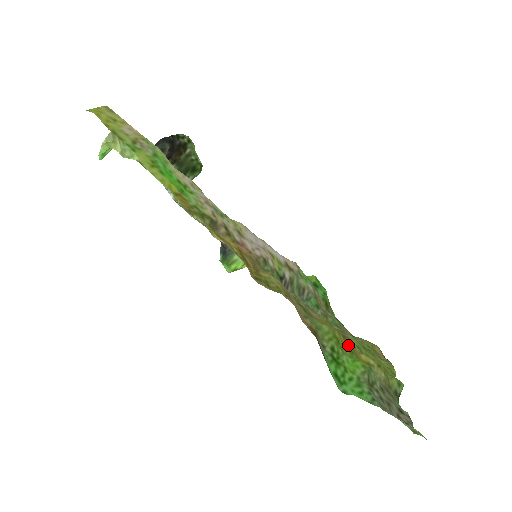
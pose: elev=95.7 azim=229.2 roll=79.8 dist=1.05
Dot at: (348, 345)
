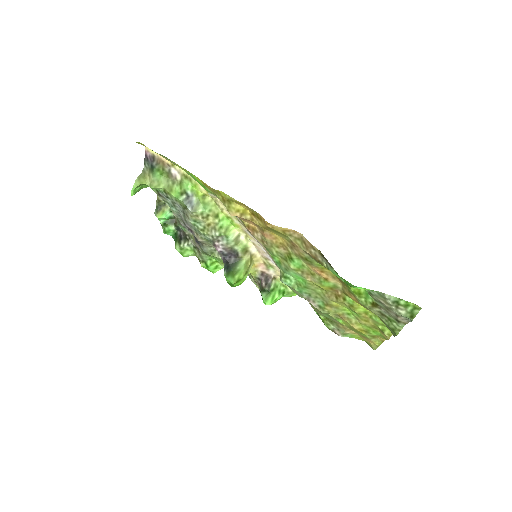
Dot at: (344, 283)
